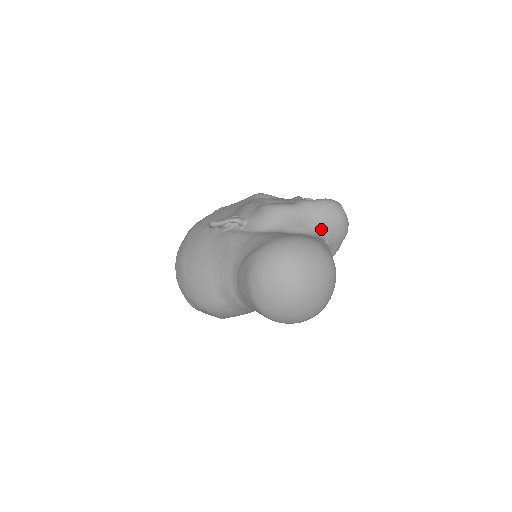
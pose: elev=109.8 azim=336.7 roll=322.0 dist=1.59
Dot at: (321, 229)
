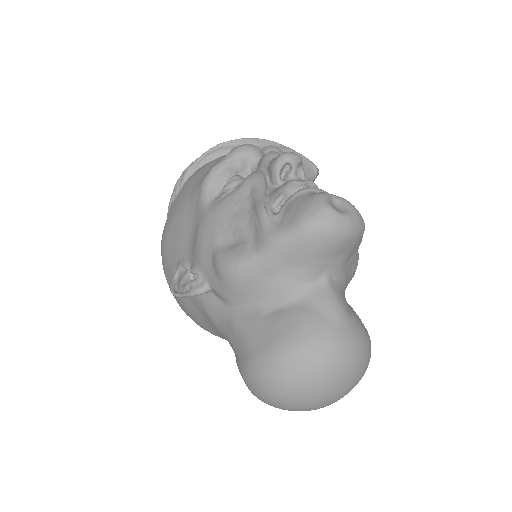
Dot at: (317, 271)
